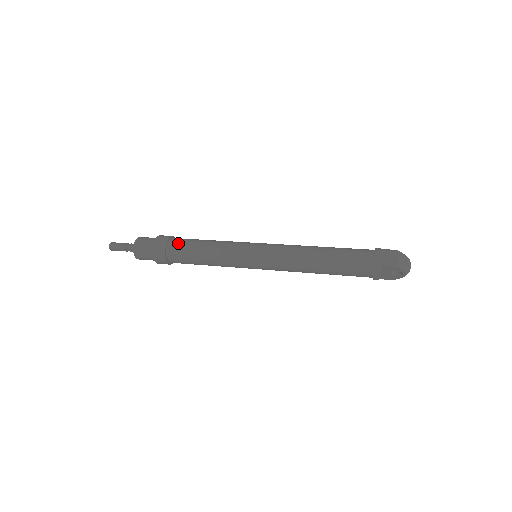
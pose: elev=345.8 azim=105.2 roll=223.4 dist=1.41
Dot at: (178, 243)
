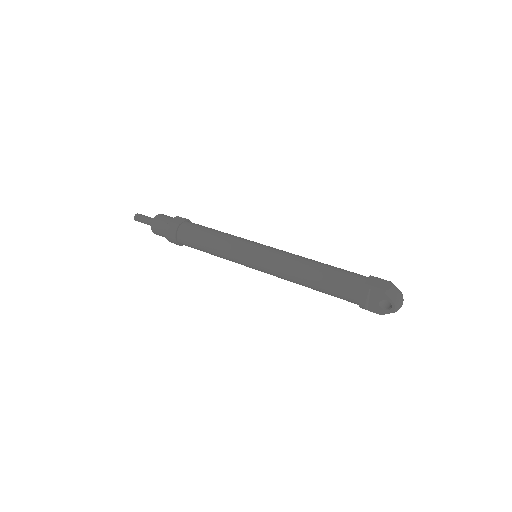
Dot at: (192, 224)
